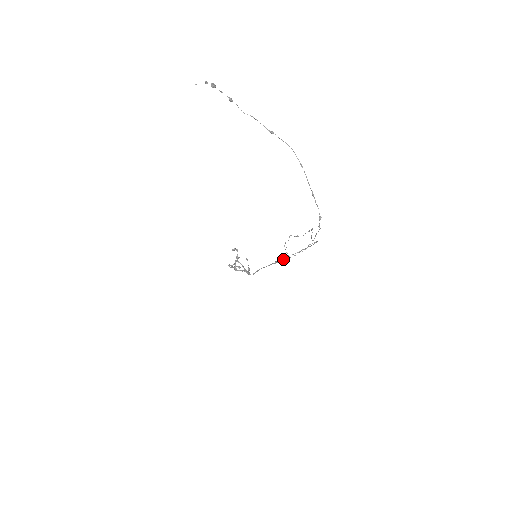
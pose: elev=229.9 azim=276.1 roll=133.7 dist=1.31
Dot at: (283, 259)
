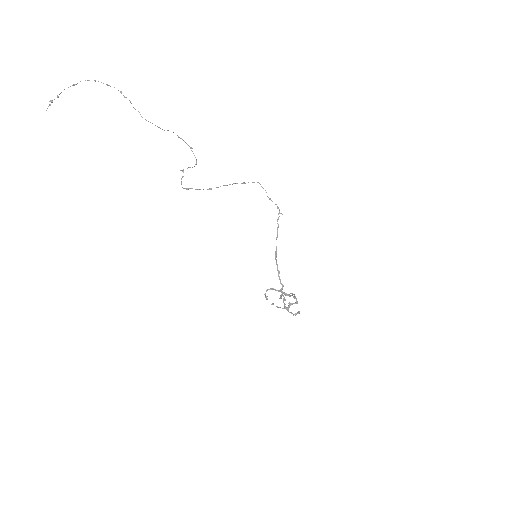
Dot at: (182, 177)
